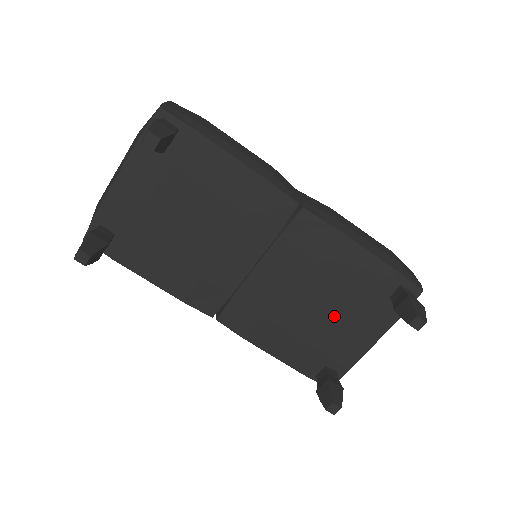
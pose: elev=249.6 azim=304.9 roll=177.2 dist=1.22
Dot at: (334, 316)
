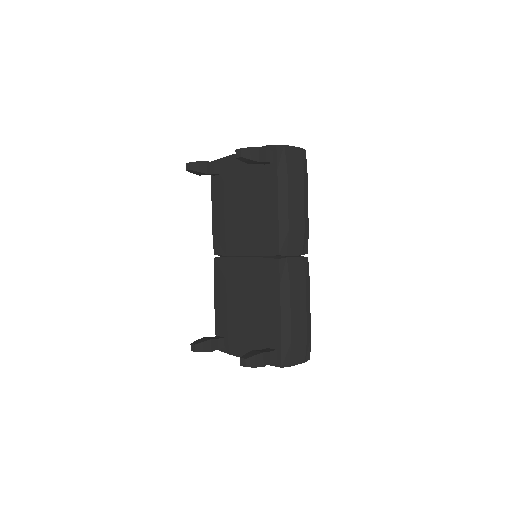
Dot at: (245, 322)
